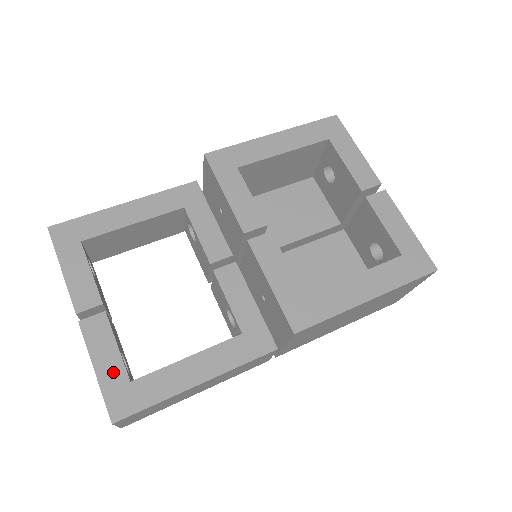
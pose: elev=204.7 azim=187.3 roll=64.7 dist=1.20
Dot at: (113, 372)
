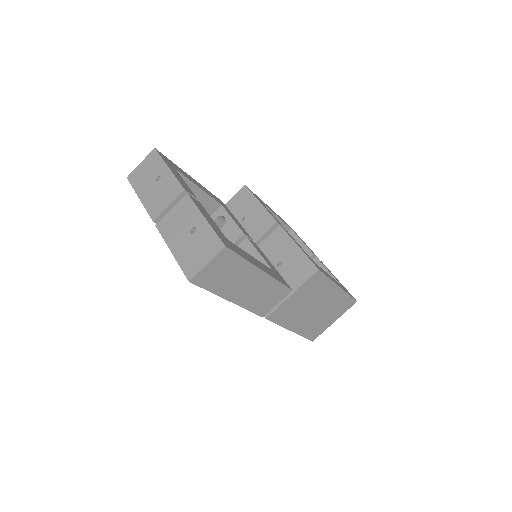
Dot at: (216, 227)
